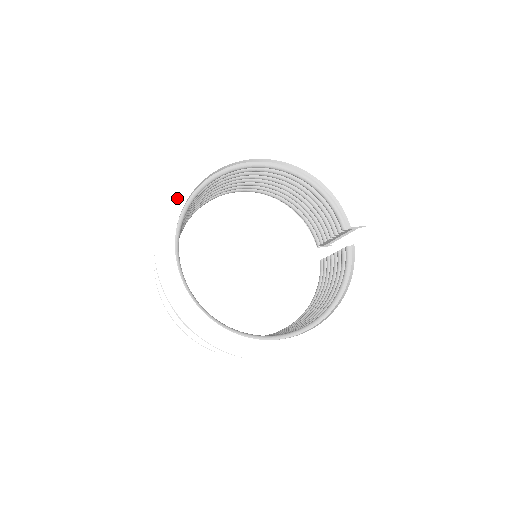
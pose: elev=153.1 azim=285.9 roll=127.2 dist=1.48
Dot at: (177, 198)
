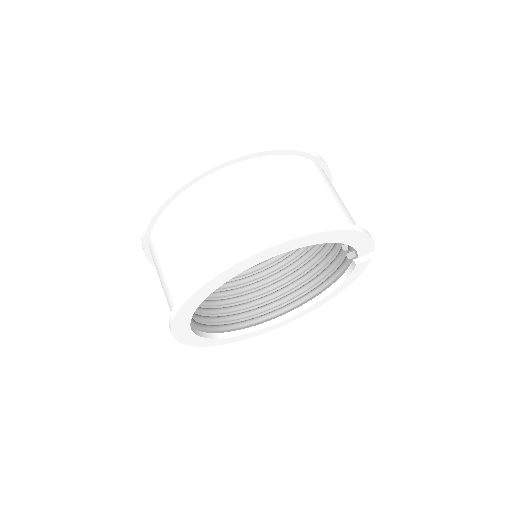
Dot at: (188, 310)
